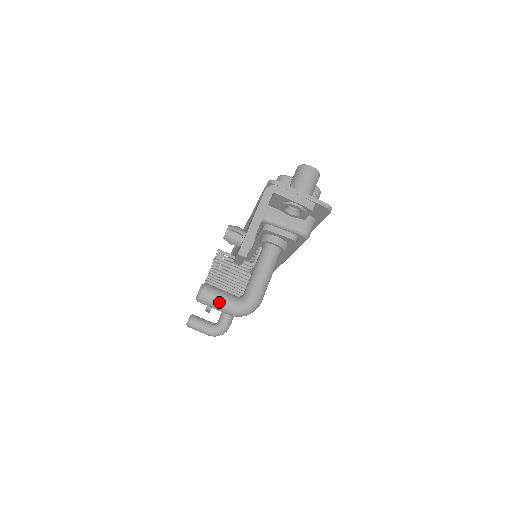
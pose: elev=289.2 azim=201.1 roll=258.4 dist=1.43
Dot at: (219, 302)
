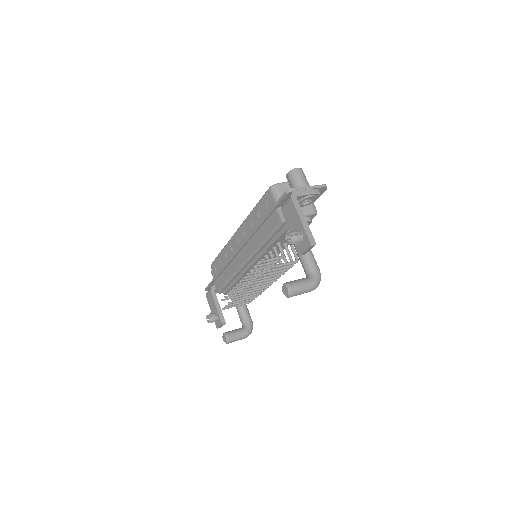
Dot at: (303, 287)
